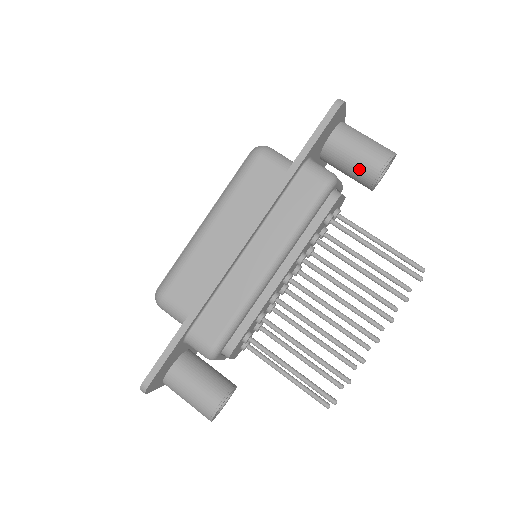
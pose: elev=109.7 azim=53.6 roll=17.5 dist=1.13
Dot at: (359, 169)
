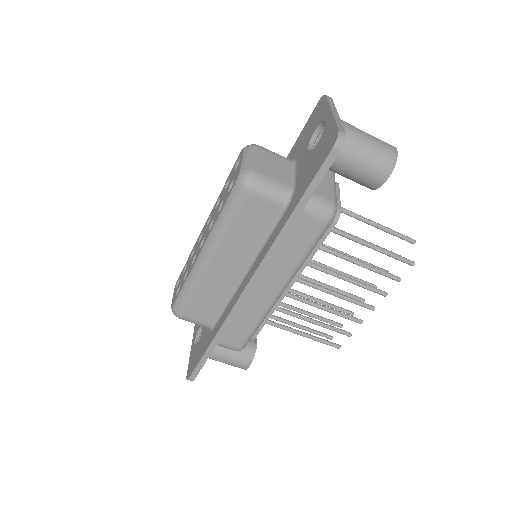
Dot at: (357, 180)
